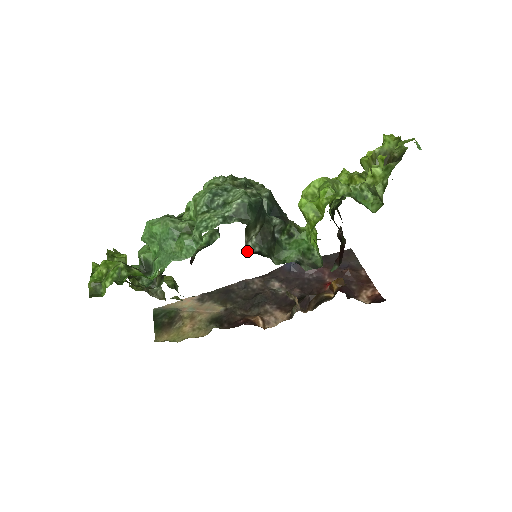
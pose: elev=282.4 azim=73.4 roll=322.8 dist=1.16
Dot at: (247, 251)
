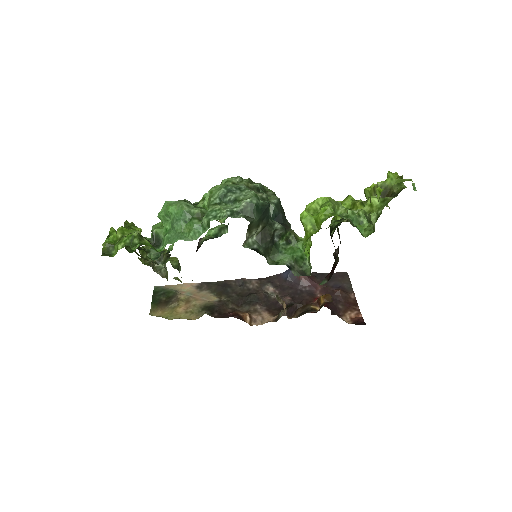
Dot at: (246, 246)
